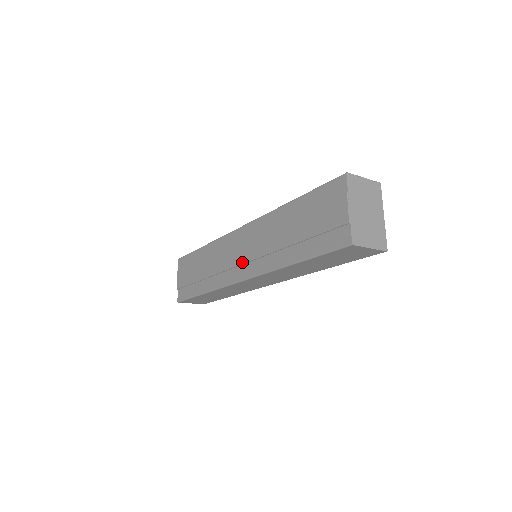
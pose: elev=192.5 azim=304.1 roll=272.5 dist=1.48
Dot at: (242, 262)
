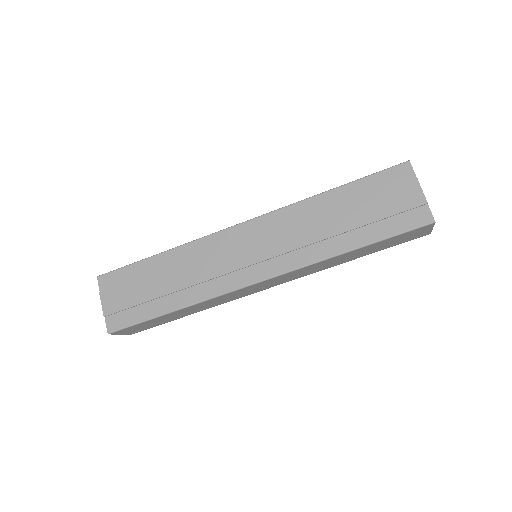
Dot at: (258, 260)
